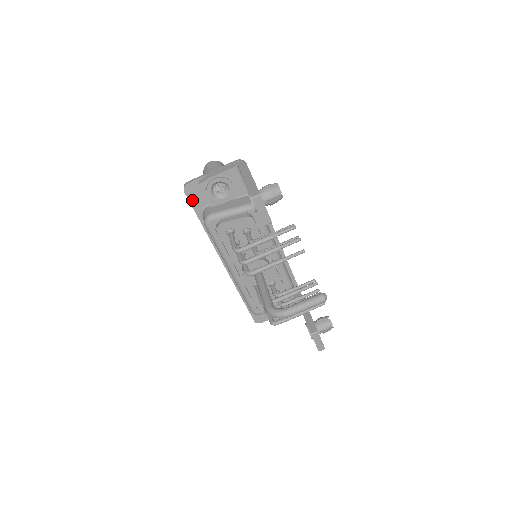
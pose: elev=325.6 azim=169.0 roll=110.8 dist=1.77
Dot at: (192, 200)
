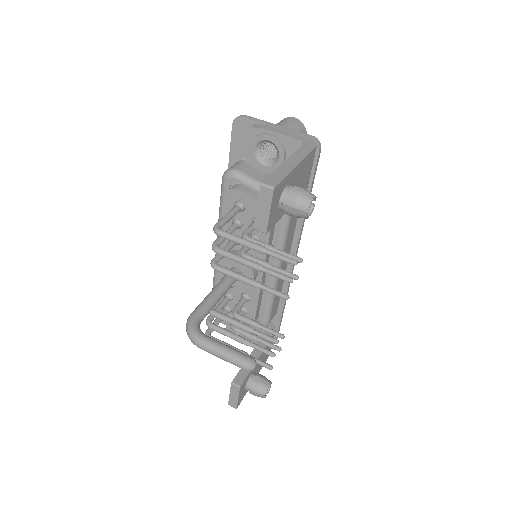
Dot at: (235, 139)
